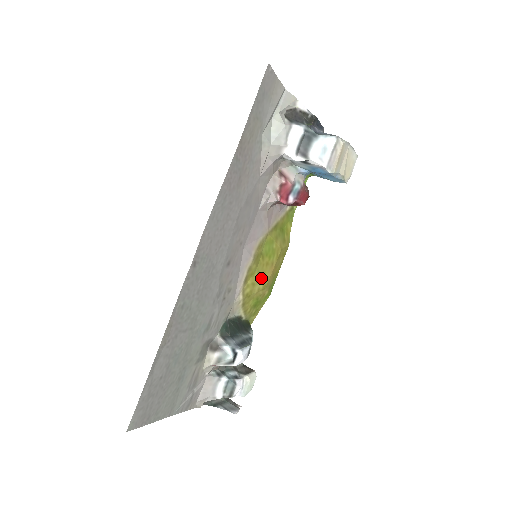
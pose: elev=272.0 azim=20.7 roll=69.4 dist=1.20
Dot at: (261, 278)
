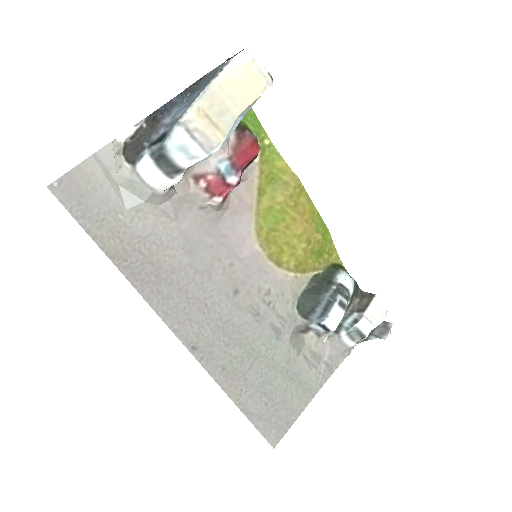
Dot at: (295, 242)
